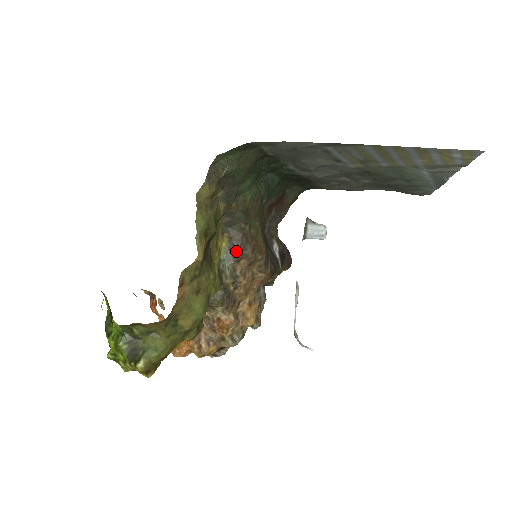
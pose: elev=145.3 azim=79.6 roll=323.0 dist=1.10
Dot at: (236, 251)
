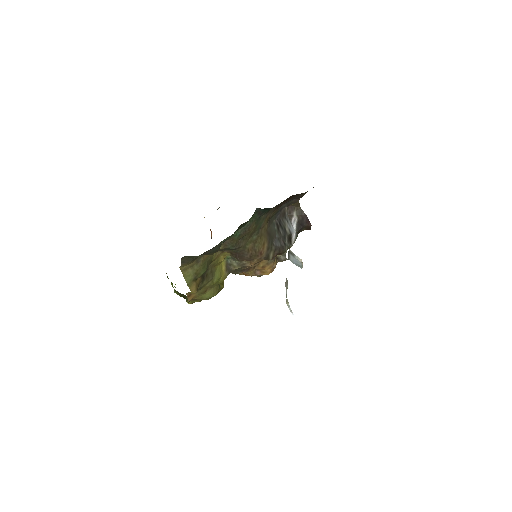
Dot at: (236, 258)
